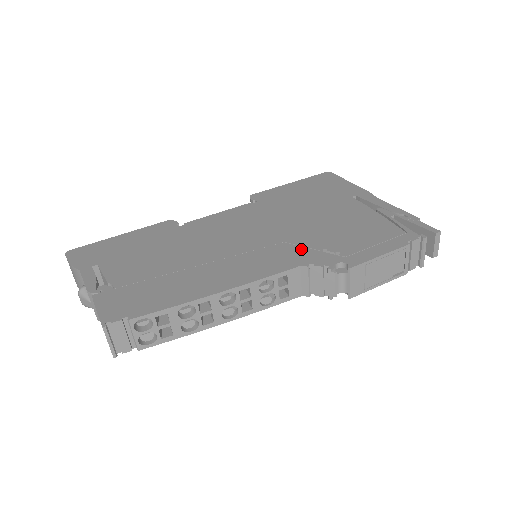
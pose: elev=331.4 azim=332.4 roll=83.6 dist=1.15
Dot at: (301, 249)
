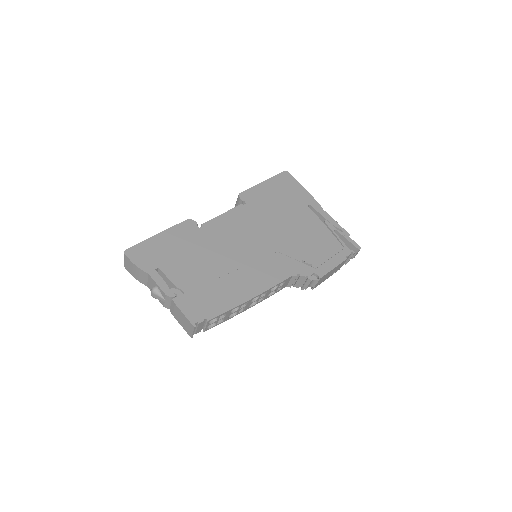
Dot at: (289, 260)
